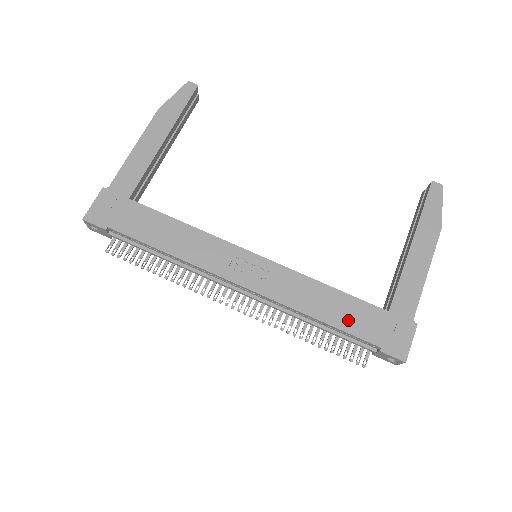
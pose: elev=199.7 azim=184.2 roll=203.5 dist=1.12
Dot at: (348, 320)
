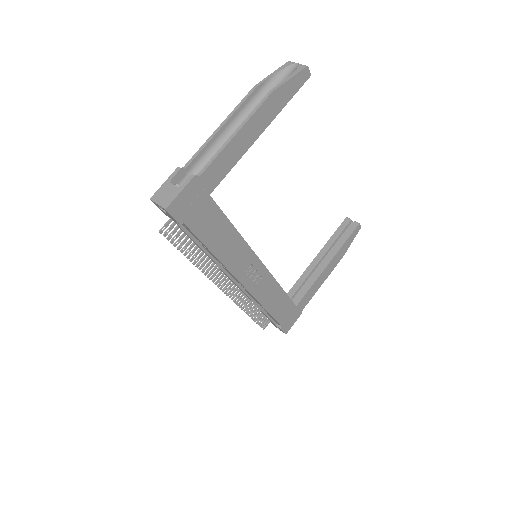
Dot at: (279, 311)
